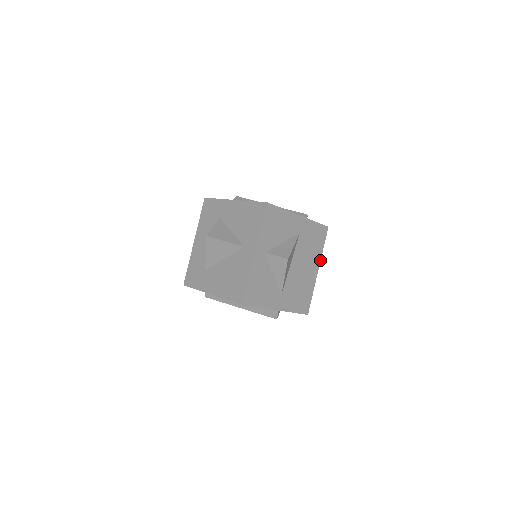
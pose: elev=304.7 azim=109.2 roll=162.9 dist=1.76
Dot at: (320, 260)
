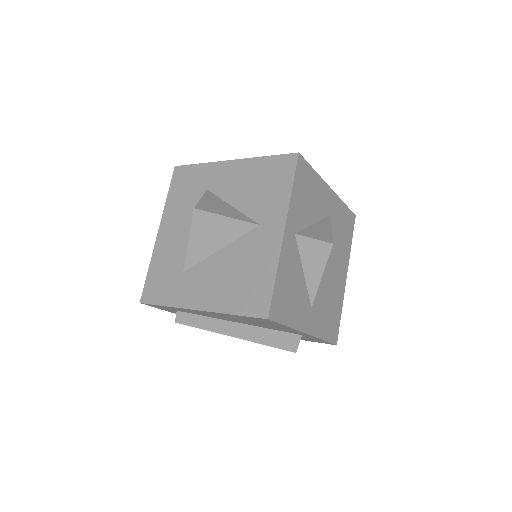
Dot at: (348, 262)
